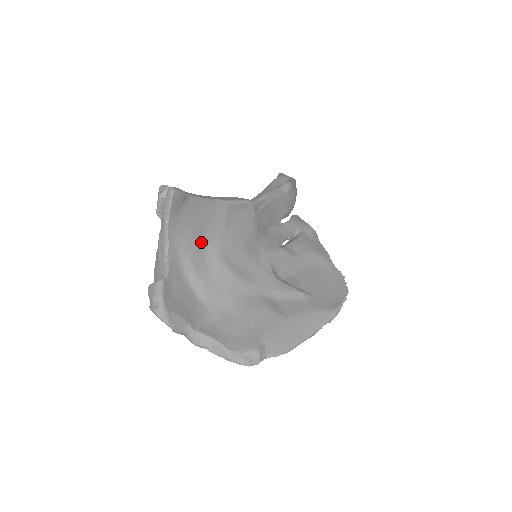
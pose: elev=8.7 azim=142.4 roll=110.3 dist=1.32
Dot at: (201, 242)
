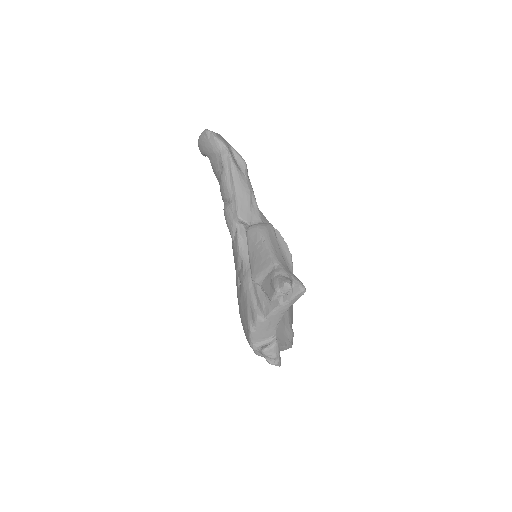
Dot at: occluded
